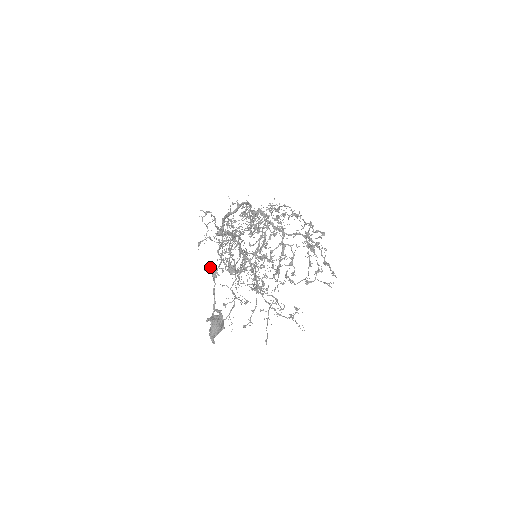
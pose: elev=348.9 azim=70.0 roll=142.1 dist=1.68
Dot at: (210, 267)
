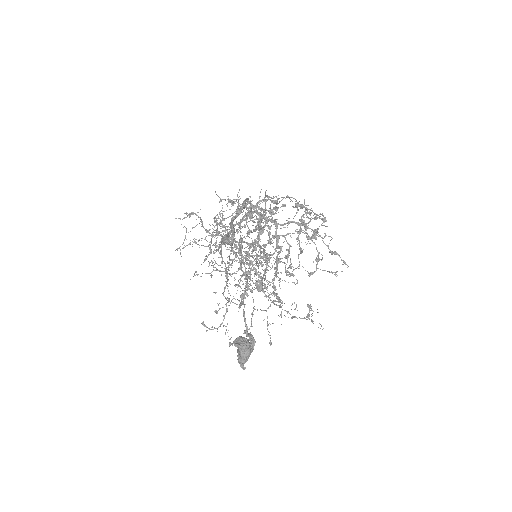
Dot at: (197, 274)
